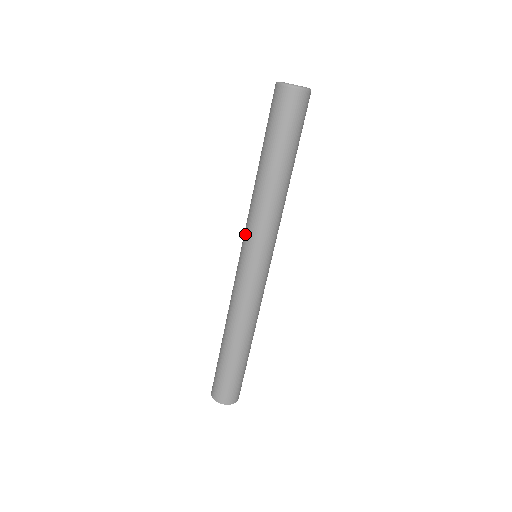
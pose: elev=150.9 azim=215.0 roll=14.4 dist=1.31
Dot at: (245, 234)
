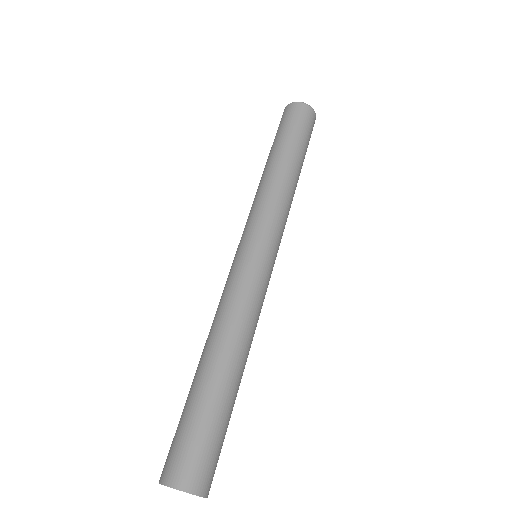
Dot at: (244, 228)
